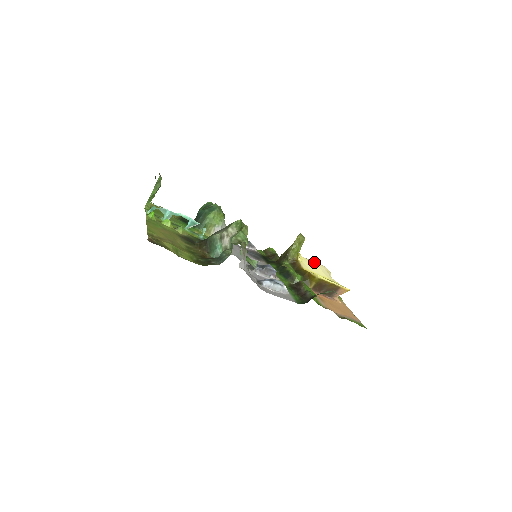
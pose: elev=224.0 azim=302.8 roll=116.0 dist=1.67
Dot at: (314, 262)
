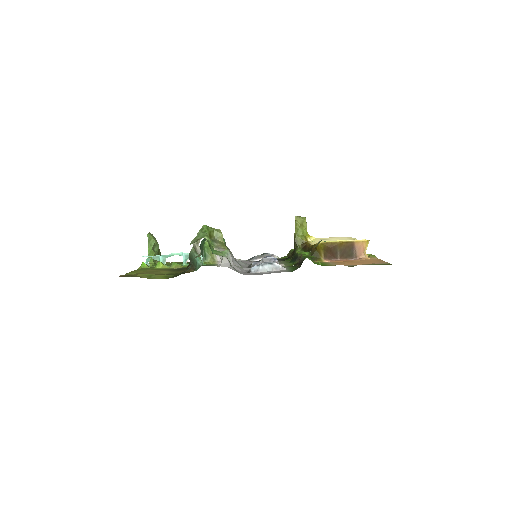
Dot at: (333, 237)
